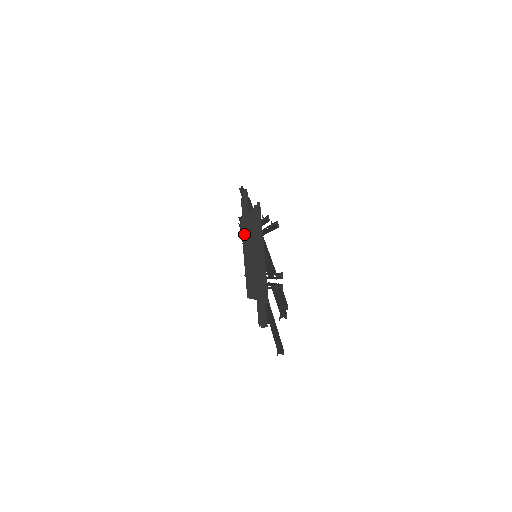
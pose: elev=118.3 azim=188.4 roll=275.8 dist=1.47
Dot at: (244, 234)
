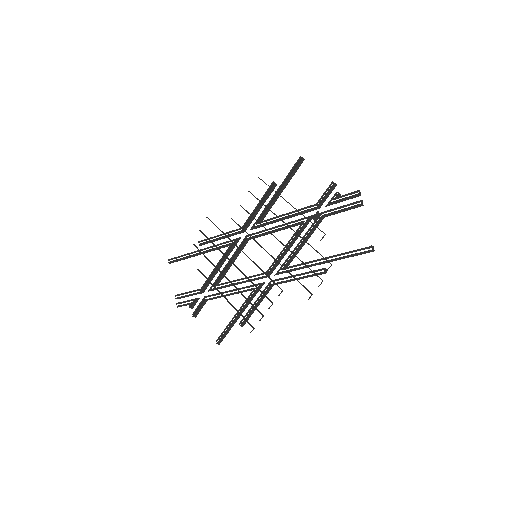
Dot at: (216, 268)
